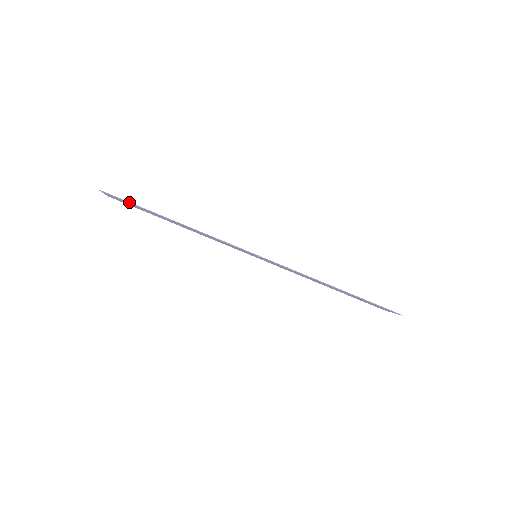
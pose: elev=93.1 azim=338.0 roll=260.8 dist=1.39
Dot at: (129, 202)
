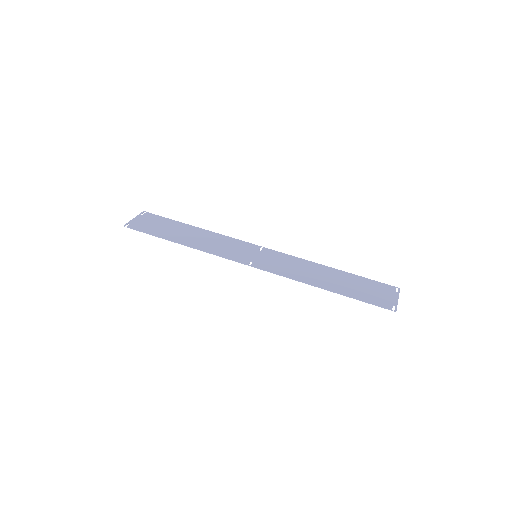
Dot at: occluded
